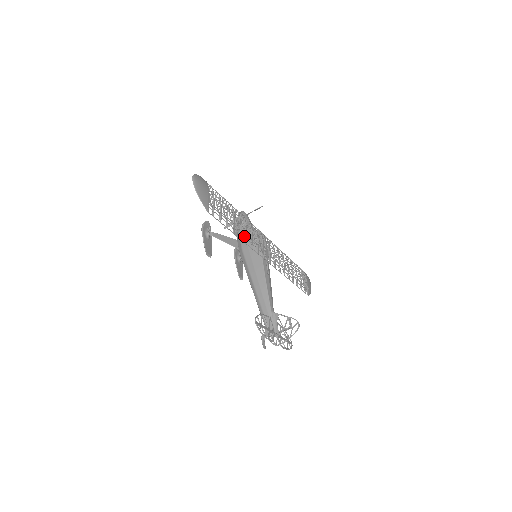
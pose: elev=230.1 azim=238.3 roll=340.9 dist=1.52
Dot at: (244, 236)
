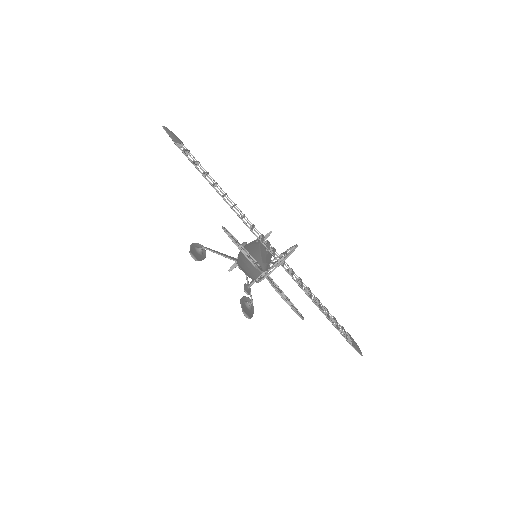
Dot at: occluded
